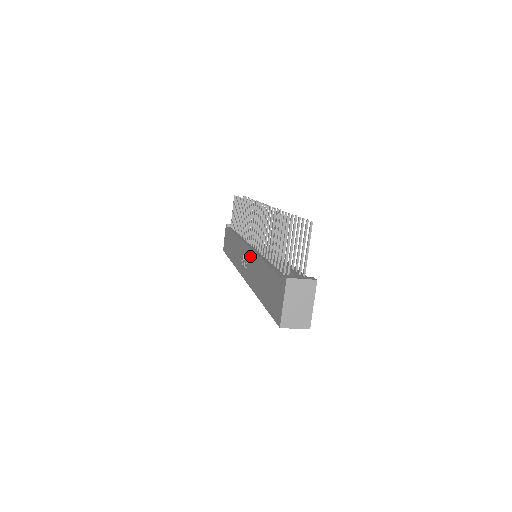
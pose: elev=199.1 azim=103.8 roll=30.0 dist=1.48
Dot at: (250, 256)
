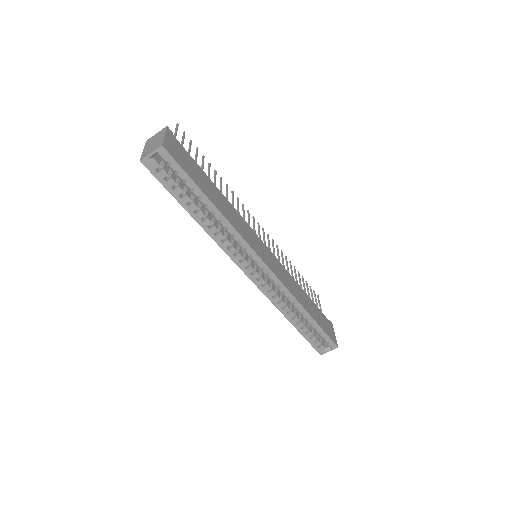
Dot at: occluded
